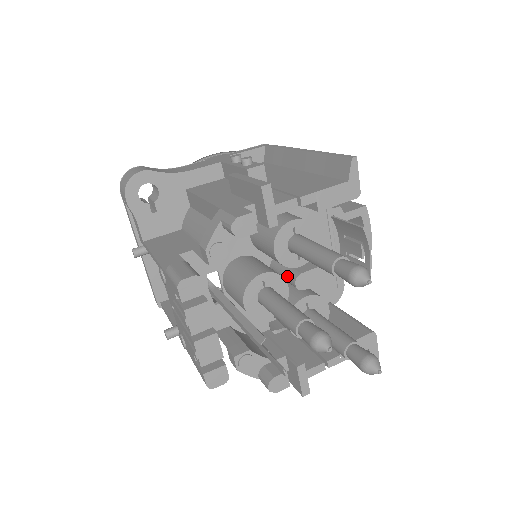
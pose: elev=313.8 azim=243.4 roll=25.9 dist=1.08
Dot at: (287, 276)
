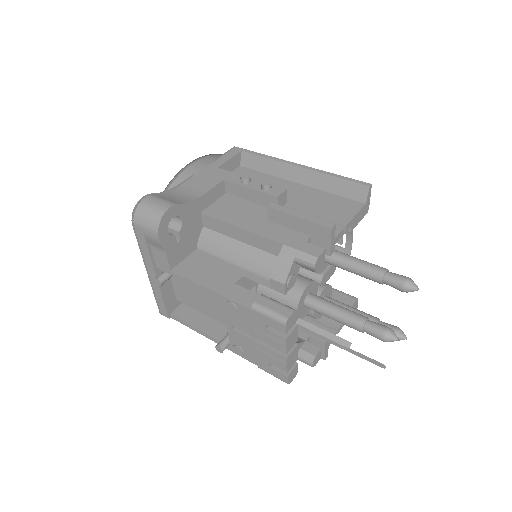
Dot at: (309, 277)
